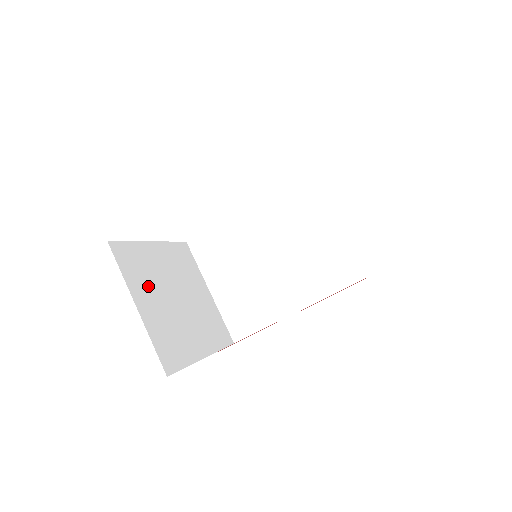
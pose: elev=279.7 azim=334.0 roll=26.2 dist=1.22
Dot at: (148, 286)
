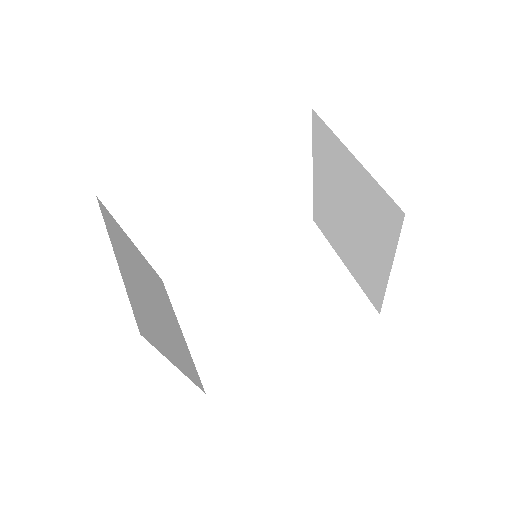
Dot at: (127, 260)
